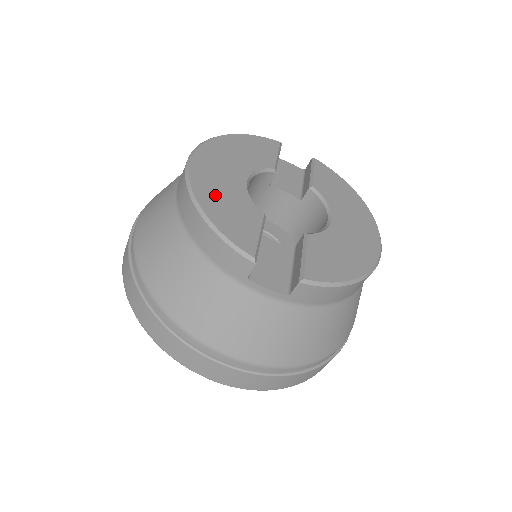
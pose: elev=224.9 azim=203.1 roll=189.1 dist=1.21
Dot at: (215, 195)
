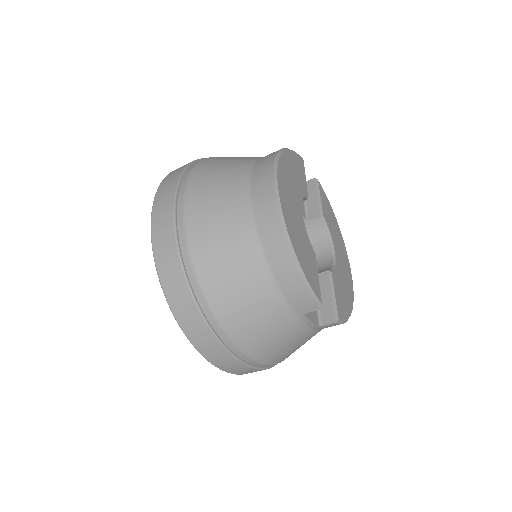
Dot at: (296, 235)
